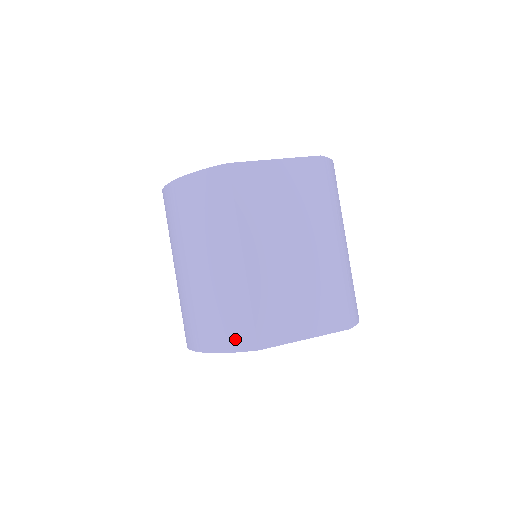
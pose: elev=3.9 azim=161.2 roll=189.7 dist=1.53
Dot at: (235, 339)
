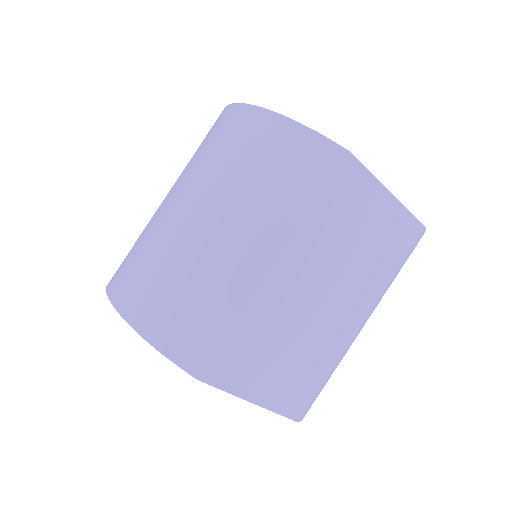
Dot at: (182, 344)
